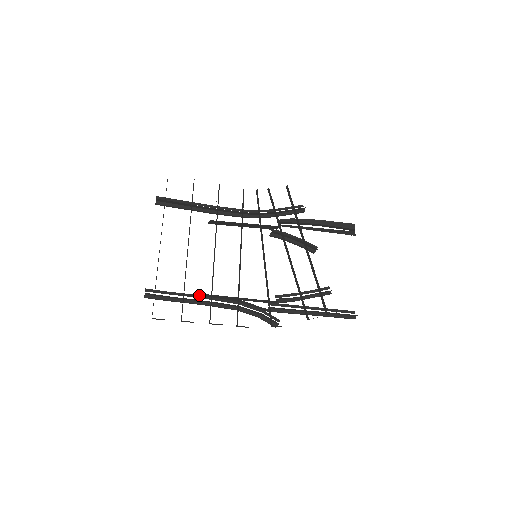
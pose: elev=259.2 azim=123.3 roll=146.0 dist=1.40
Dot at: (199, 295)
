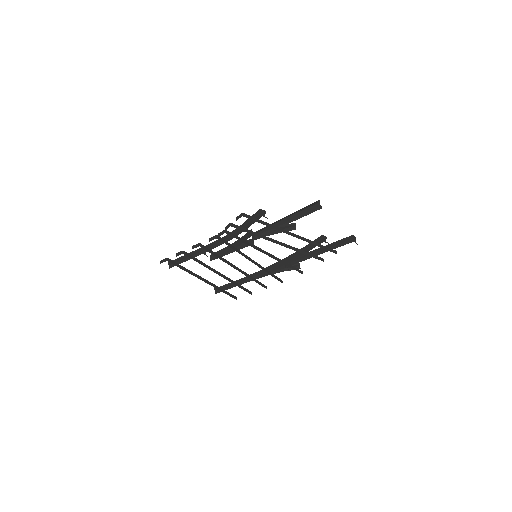
Dot at: (242, 279)
